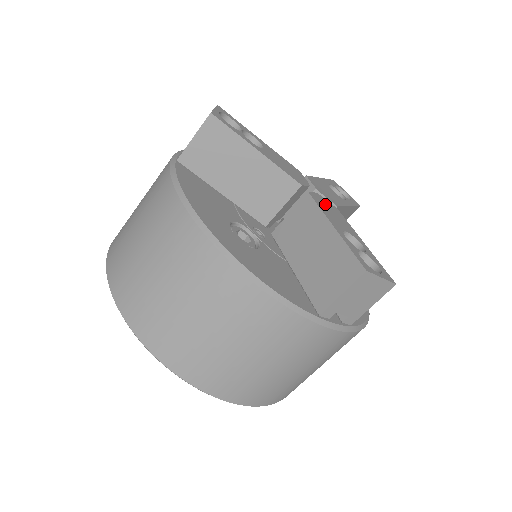
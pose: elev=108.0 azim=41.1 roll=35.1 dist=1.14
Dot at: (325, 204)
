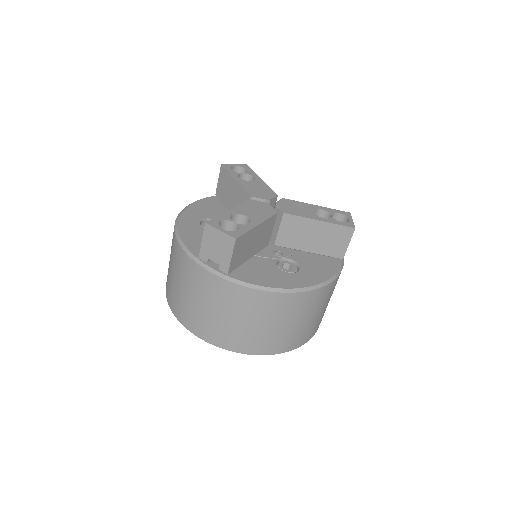
Dot at: (259, 206)
